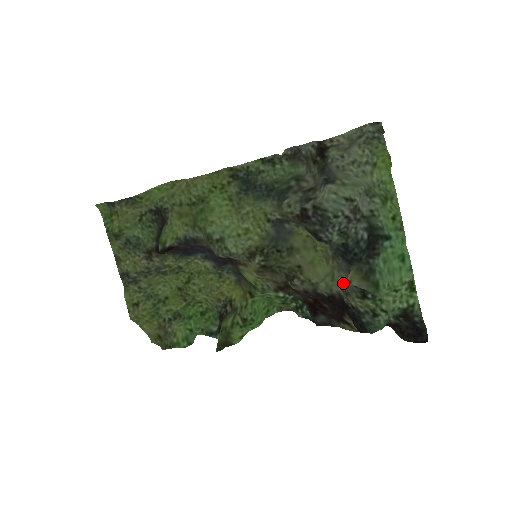
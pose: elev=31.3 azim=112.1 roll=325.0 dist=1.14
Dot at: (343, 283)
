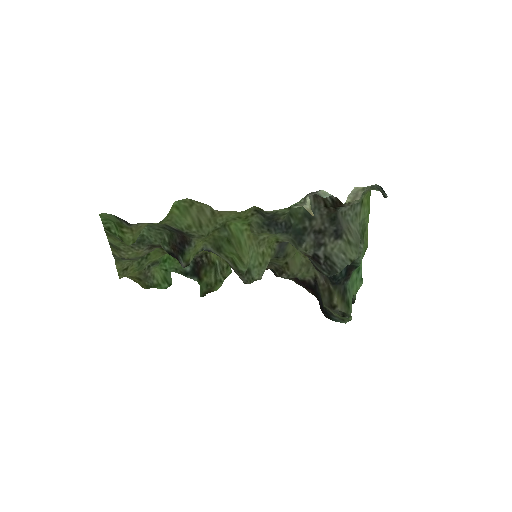
Dot at: (315, 277)
